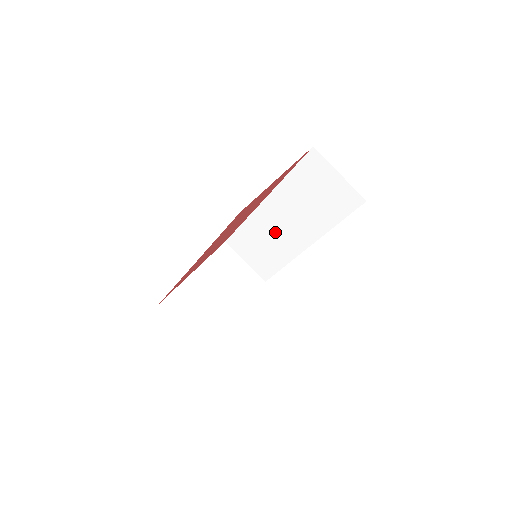
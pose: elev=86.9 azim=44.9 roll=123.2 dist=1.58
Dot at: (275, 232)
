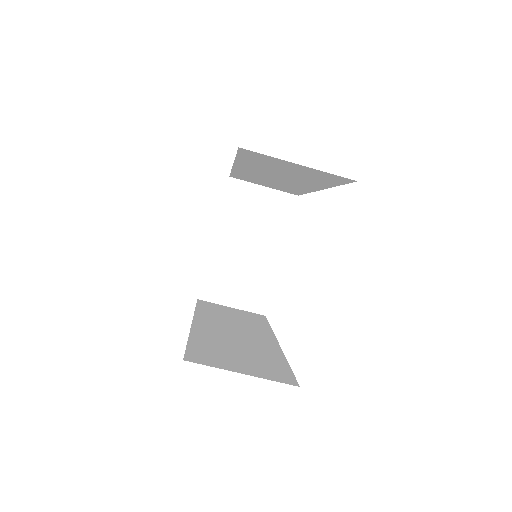
Dot at: (271, 180)
